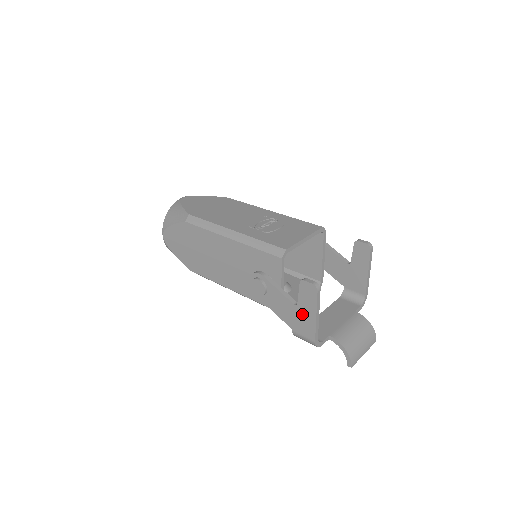
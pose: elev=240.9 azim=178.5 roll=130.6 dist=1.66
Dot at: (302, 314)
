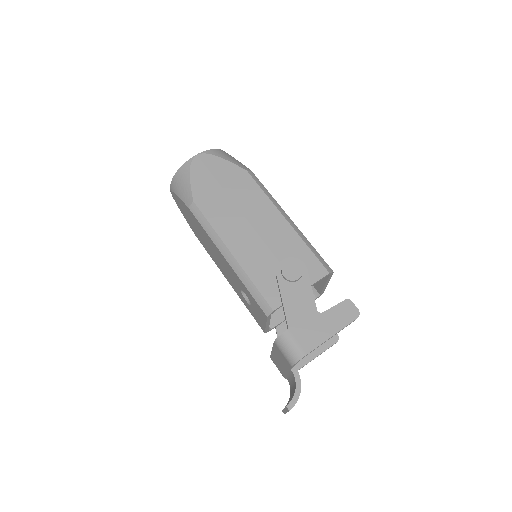
Dot at: (318, 324)
